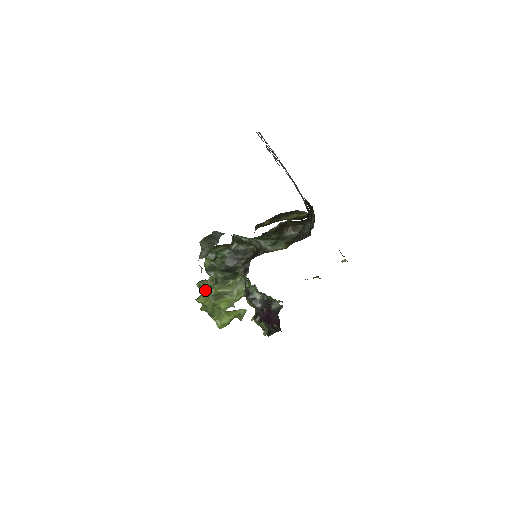
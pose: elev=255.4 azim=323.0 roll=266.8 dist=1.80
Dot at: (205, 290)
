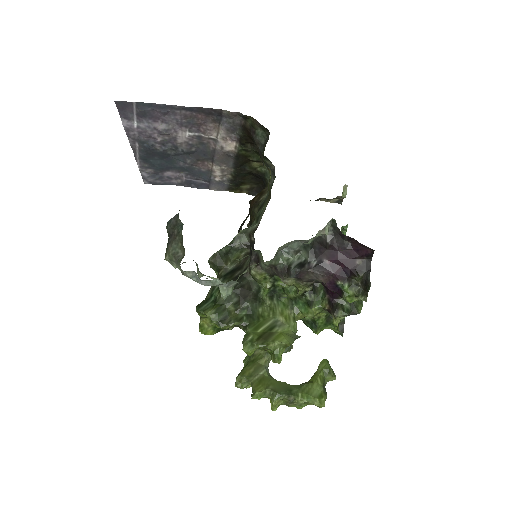
Dot at: occluded
